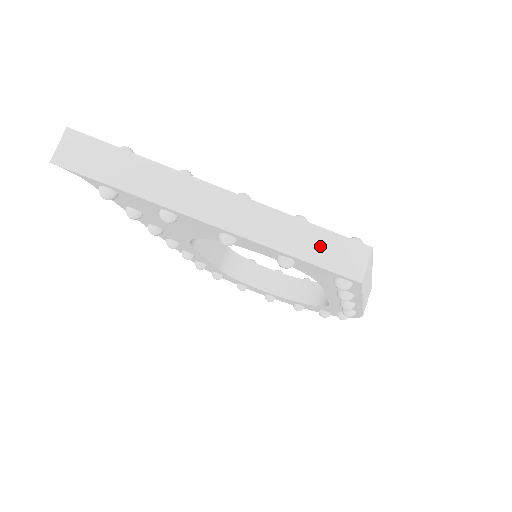
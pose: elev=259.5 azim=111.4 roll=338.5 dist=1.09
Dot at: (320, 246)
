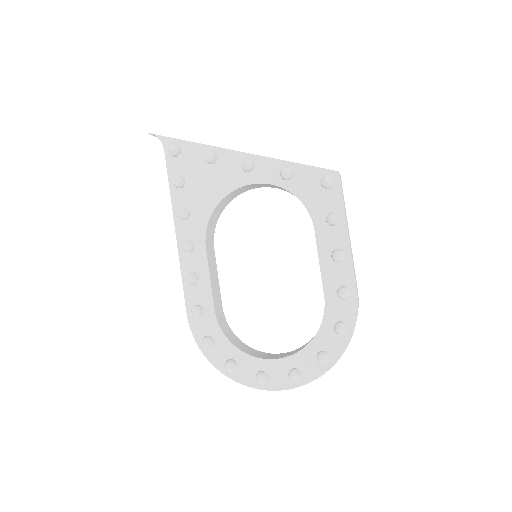
Dot at: occluded
